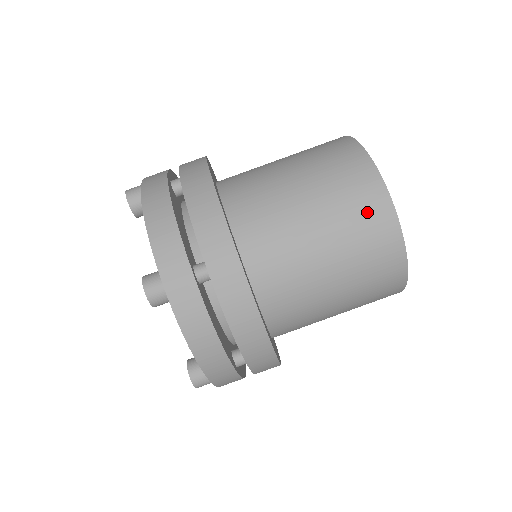
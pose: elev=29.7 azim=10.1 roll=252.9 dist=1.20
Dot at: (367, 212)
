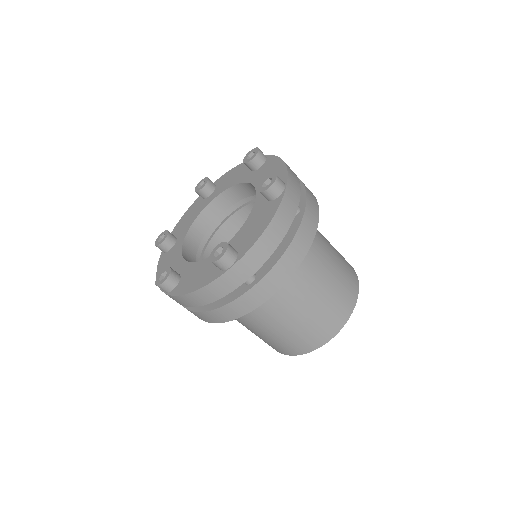
Dot at: (350, 280)
